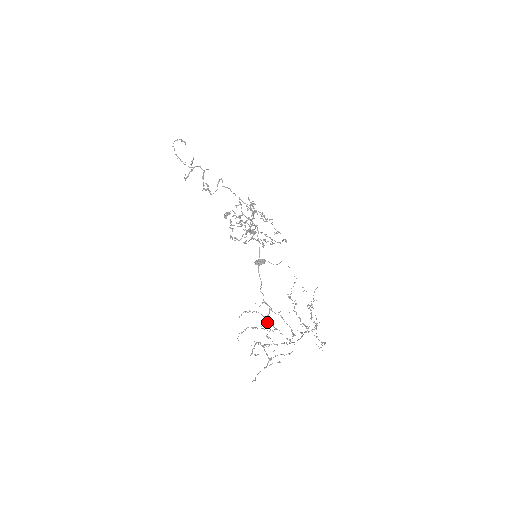
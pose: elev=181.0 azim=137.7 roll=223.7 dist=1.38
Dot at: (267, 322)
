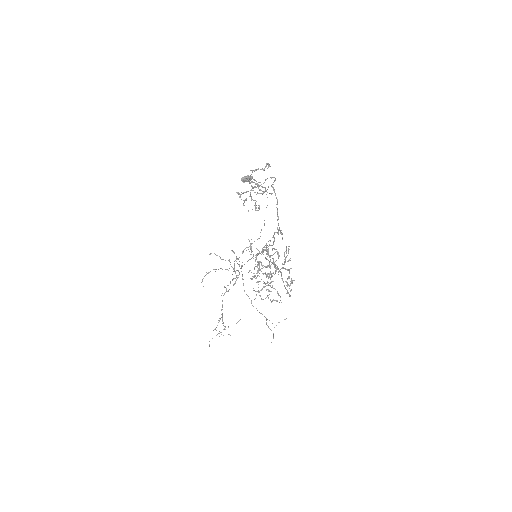
Dot at: occluded
